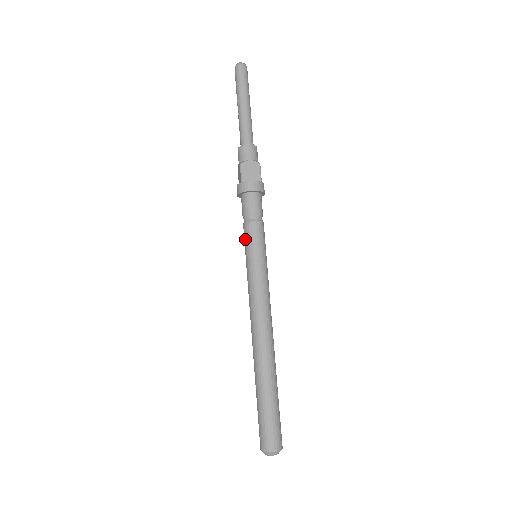
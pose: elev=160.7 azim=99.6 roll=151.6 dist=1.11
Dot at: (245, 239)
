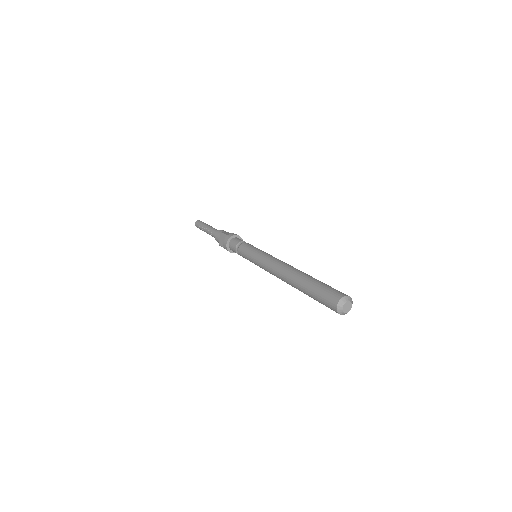
Dot at: (244, 250)
